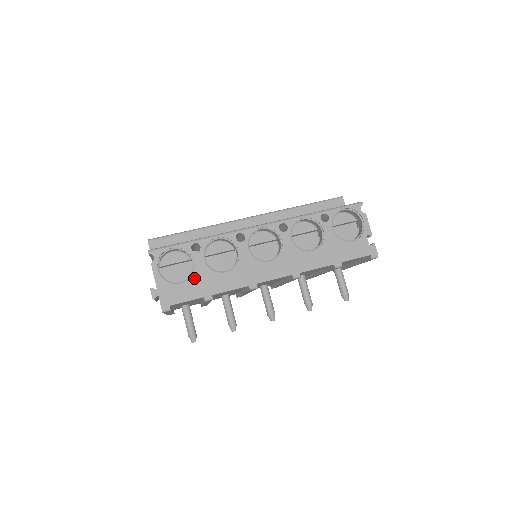
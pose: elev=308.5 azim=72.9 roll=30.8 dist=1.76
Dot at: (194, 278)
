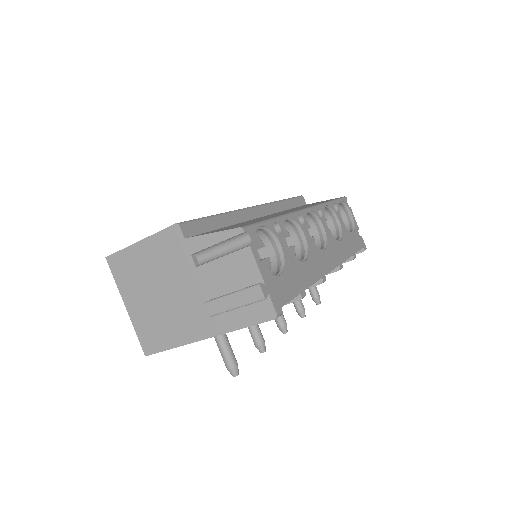
Dot at: (287, 268)
